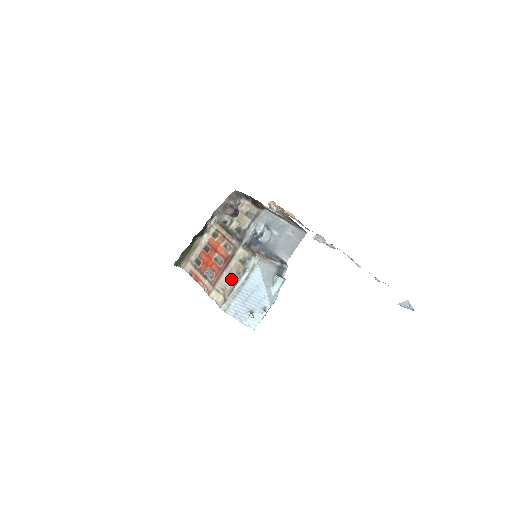
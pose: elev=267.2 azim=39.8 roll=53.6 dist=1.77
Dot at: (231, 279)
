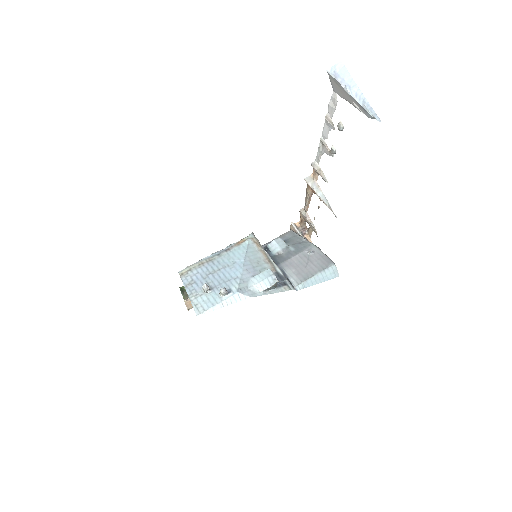
Dot at: occluded
